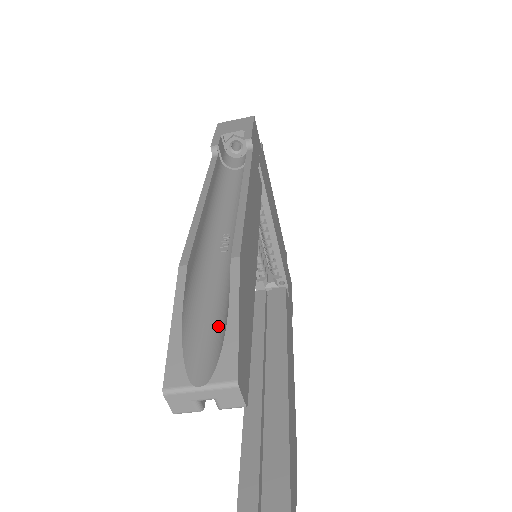
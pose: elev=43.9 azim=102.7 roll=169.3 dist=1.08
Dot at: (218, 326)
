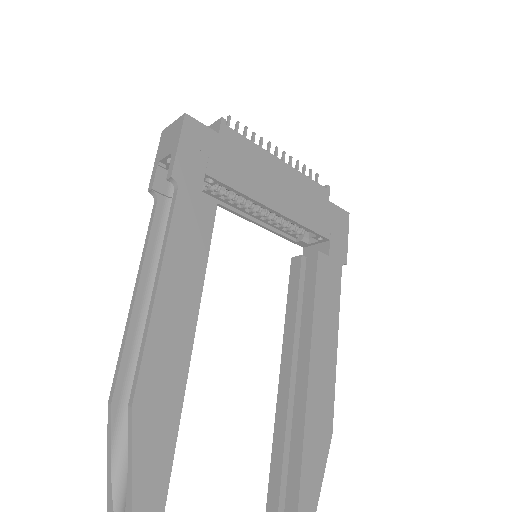
Dot at: occluded
